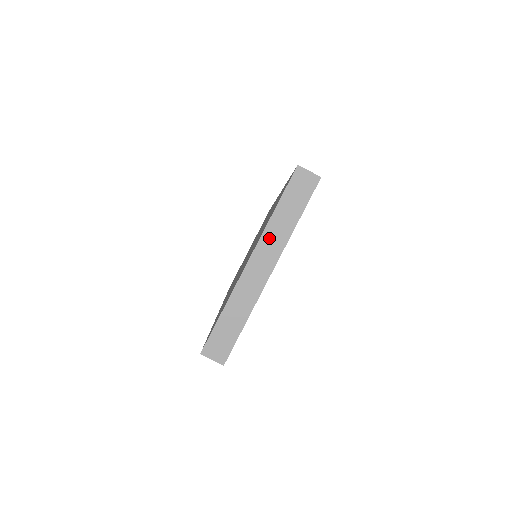
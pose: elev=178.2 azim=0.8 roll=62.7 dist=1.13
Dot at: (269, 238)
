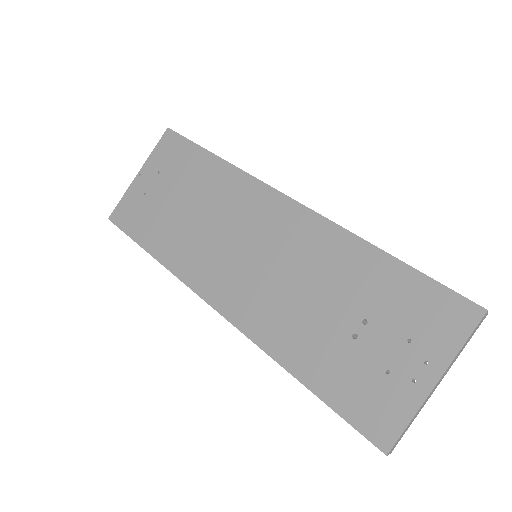
Dot at: (451, 364)
